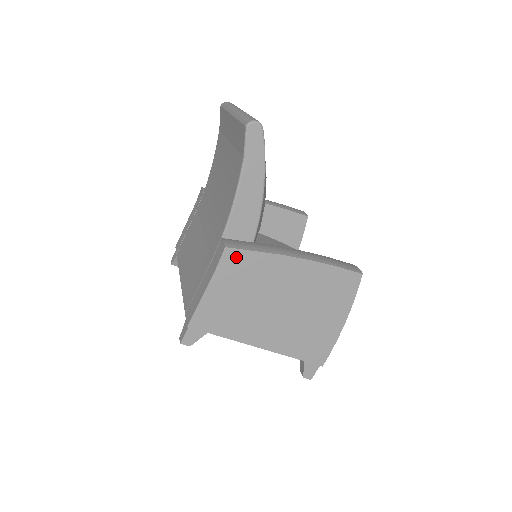
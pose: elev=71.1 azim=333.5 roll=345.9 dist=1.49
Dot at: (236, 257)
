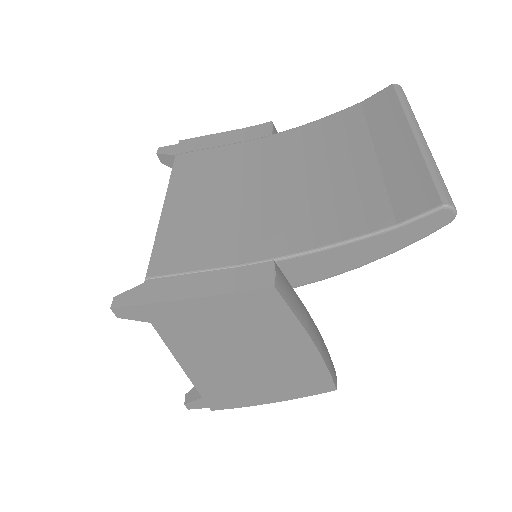
Dot at: (270, 301)
